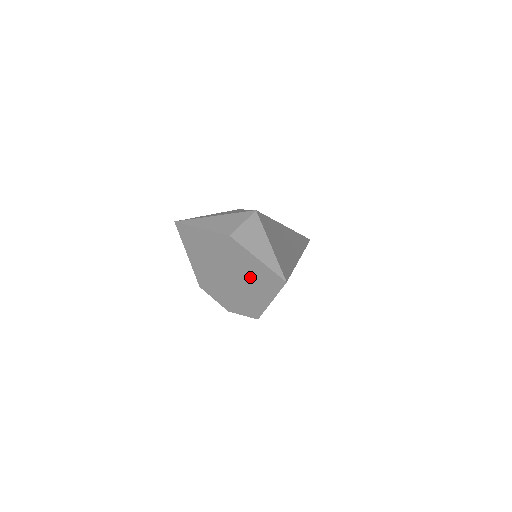
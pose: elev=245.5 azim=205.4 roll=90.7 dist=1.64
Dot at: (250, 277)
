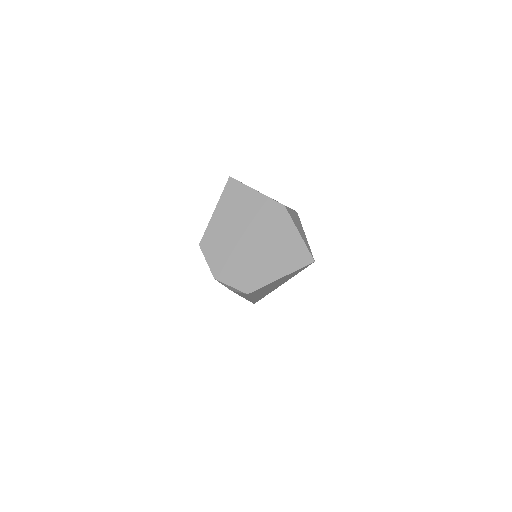
Dot at: (276, 248)
